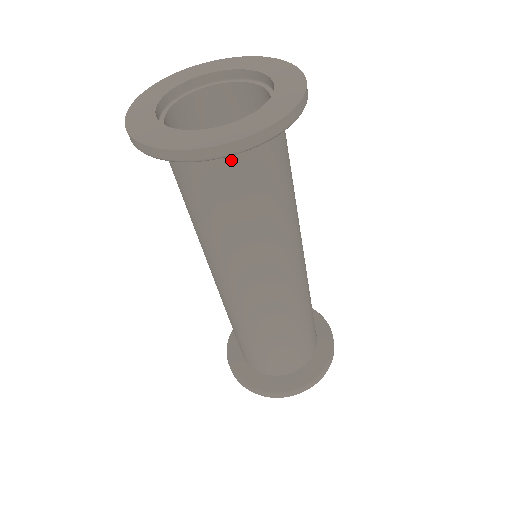
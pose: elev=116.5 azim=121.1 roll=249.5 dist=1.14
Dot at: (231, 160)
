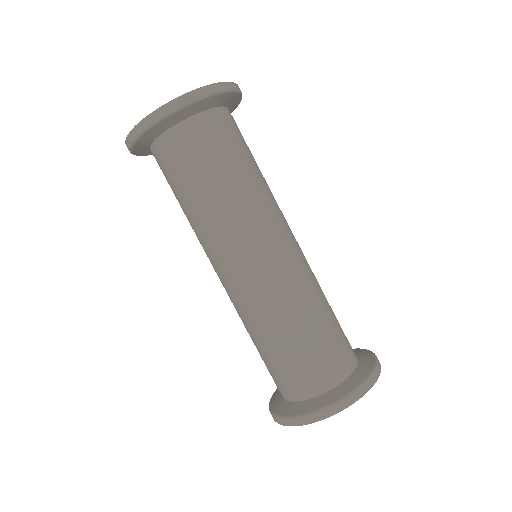
Dot at: (196, 125)
